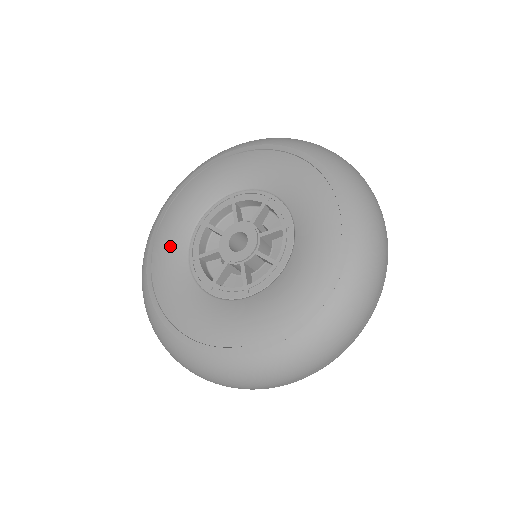
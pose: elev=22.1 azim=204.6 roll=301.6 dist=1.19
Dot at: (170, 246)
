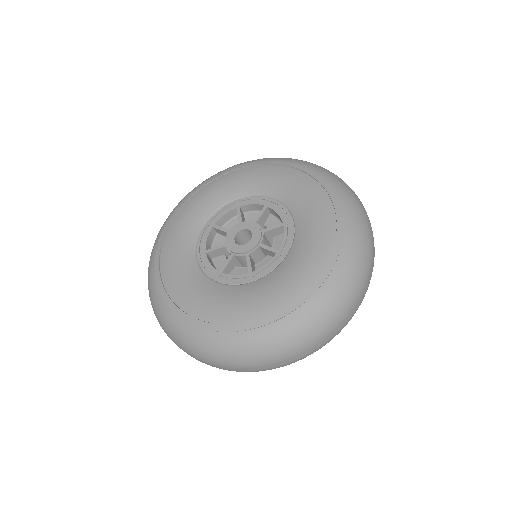
Dot at: (203, 202)
